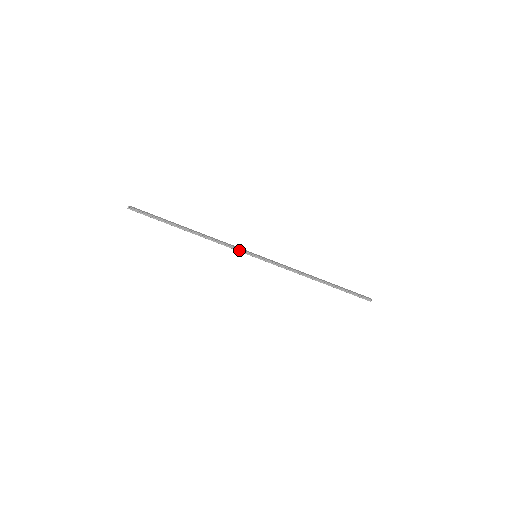
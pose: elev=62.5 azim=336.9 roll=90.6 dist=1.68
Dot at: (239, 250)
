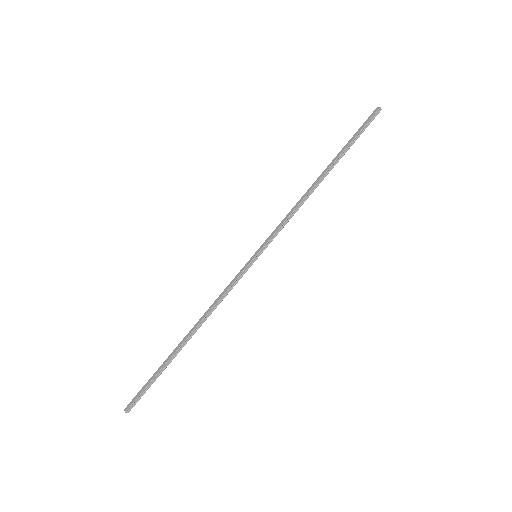
Dot at: (239, 278)
